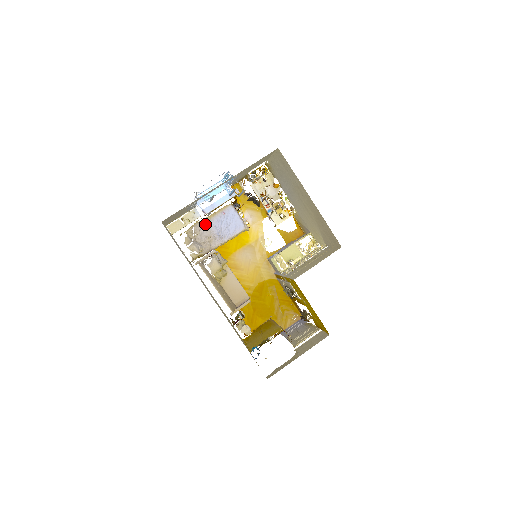
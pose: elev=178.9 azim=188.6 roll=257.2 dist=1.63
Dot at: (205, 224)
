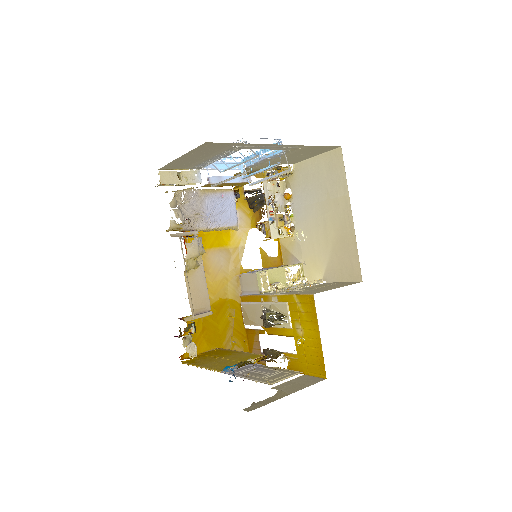
Dot at: (199, 196)
